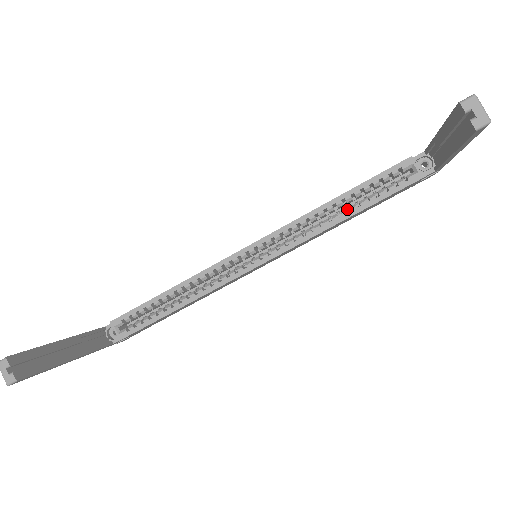
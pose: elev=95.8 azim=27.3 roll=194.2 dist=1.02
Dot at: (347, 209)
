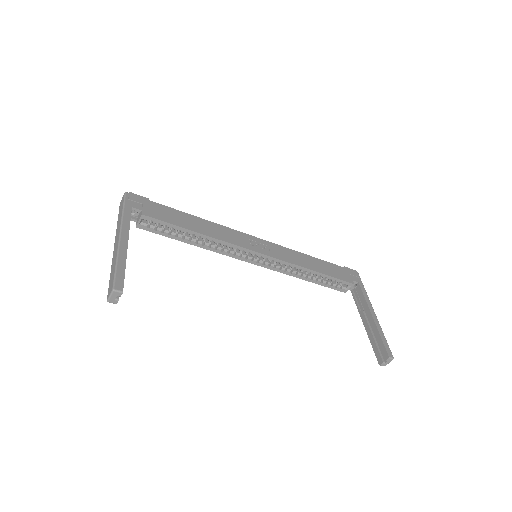
Dot at: (311, 276)
